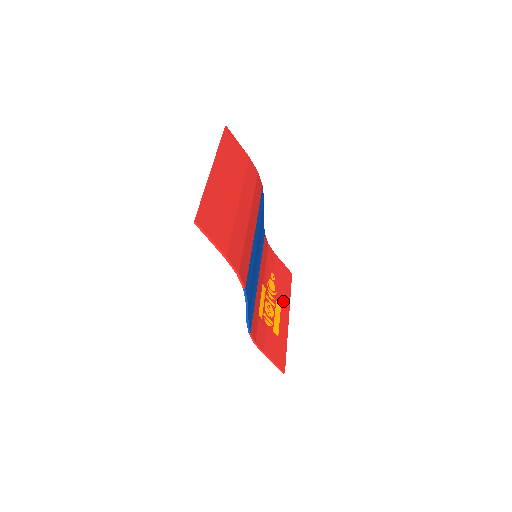
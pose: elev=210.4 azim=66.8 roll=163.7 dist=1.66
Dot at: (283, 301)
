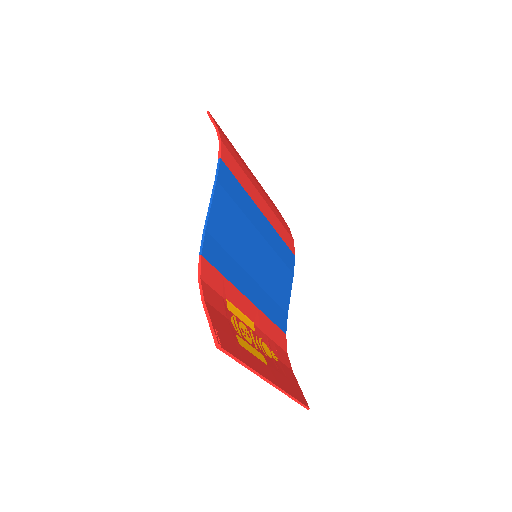
Dot at: (275, 374)
